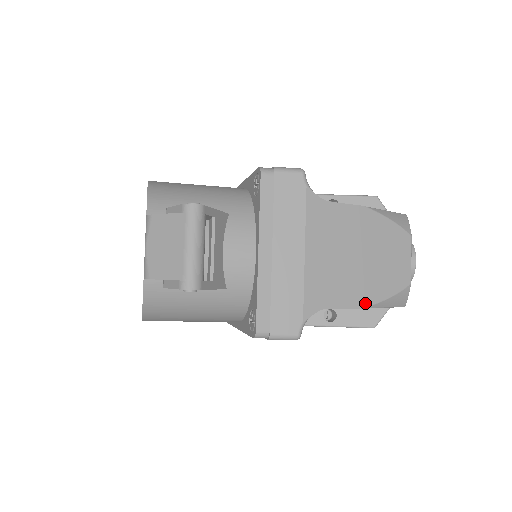
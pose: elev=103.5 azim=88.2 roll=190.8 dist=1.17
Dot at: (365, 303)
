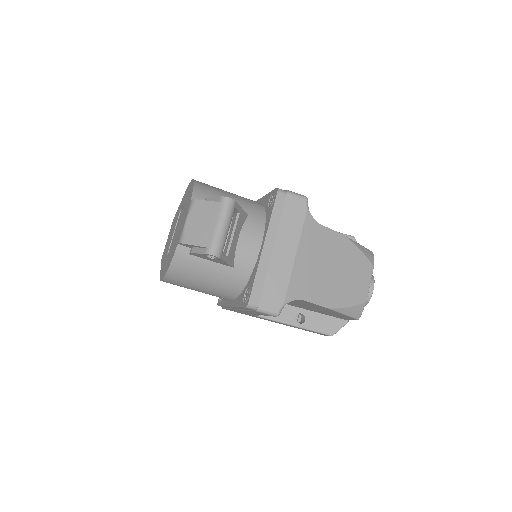
Dot at: (330, 305)
